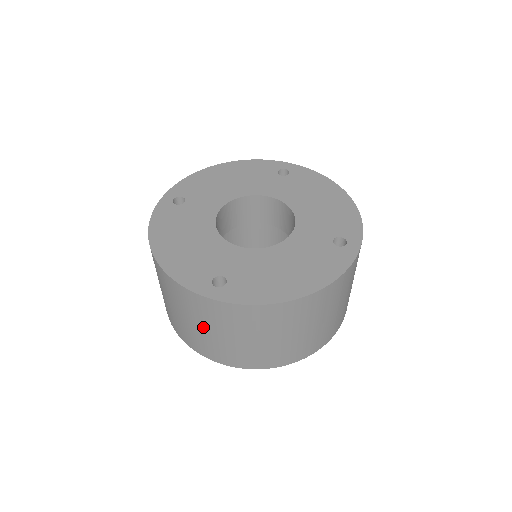
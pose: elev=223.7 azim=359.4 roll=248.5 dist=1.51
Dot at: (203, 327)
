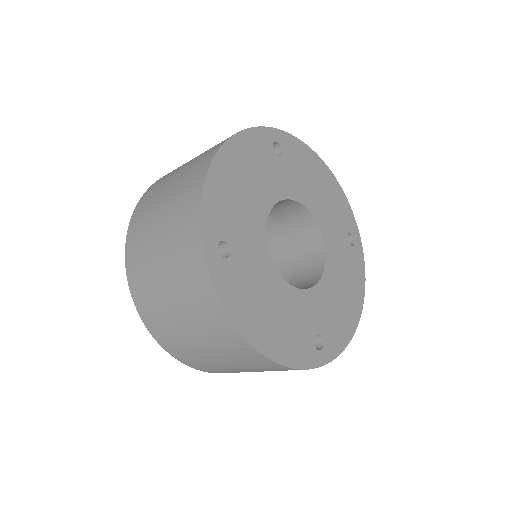
Dot at: (162, 250)
